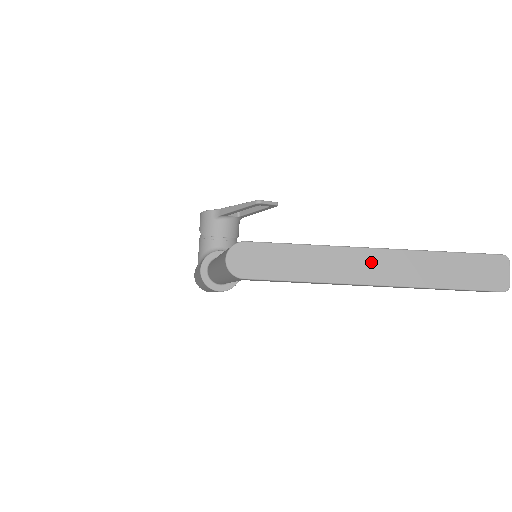
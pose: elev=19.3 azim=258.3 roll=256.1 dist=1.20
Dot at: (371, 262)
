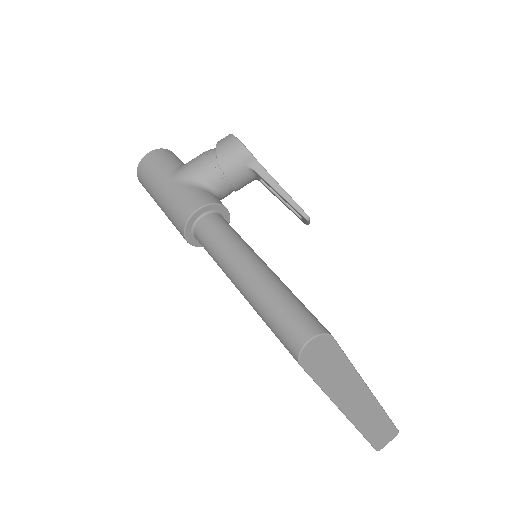
Dot at: (361, 401)
